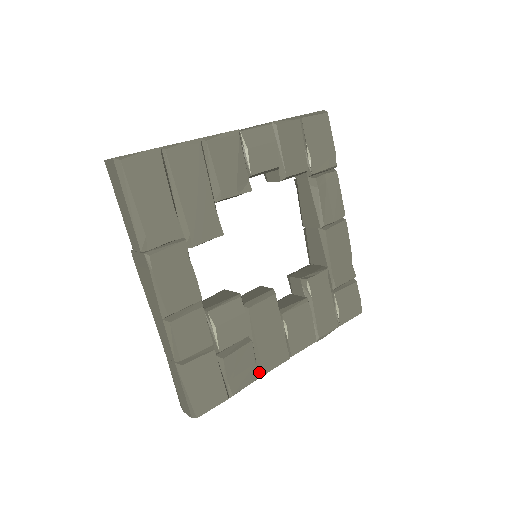
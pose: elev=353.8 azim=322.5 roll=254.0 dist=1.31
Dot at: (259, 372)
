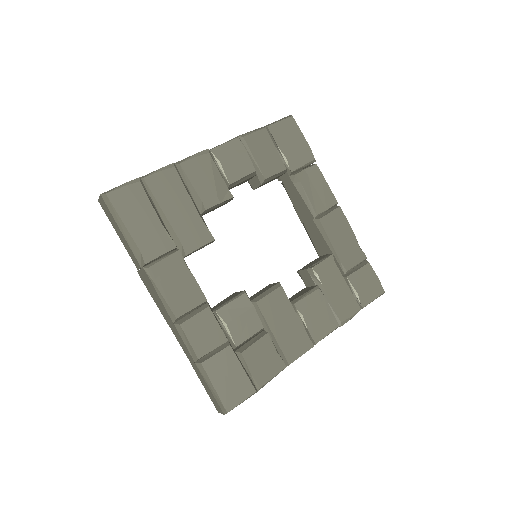
Dot at: (283, 363)
